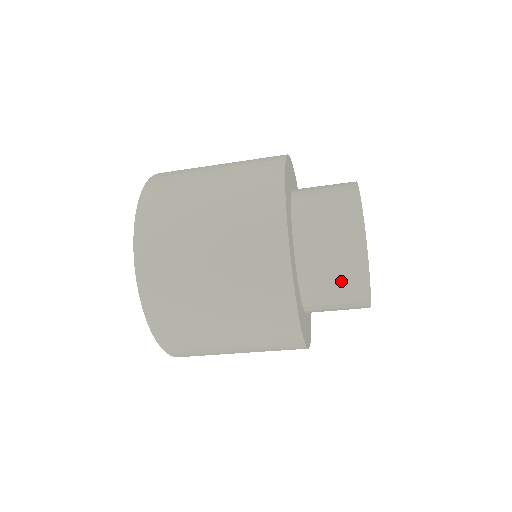
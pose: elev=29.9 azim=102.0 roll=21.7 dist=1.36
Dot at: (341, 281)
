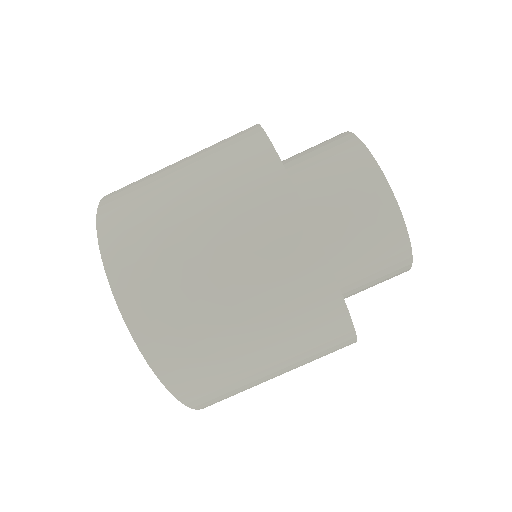
Dot at: (343, 175)
